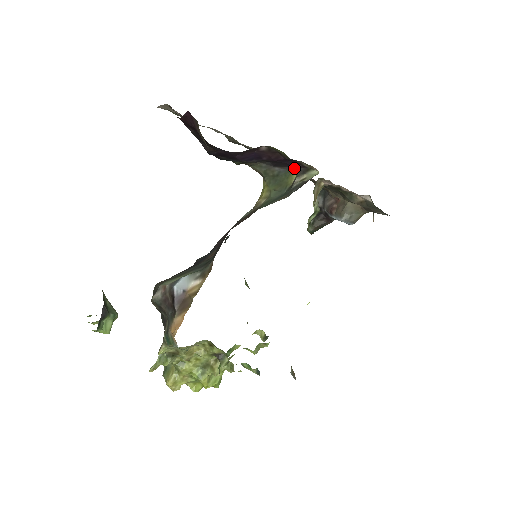
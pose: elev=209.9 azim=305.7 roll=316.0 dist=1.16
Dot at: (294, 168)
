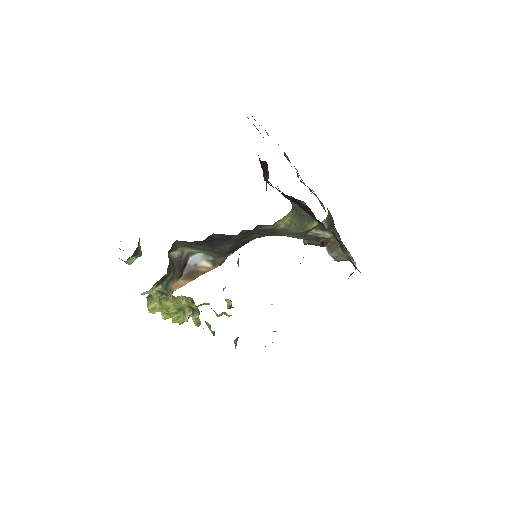
Dot at: occluded
